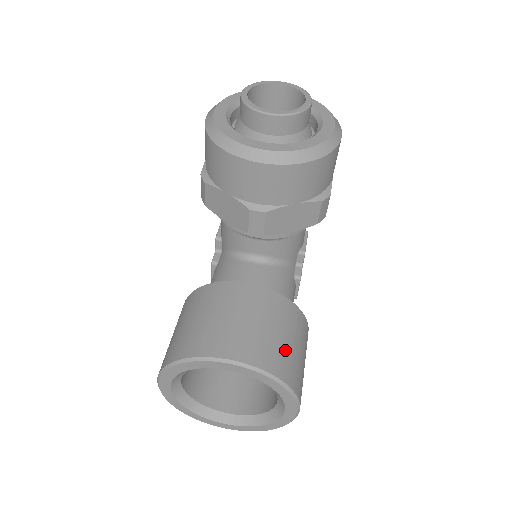
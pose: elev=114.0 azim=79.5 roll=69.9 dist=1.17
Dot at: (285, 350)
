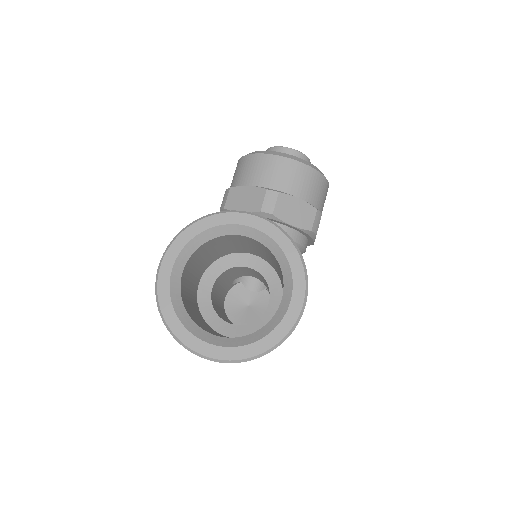
Dot at: occluded
